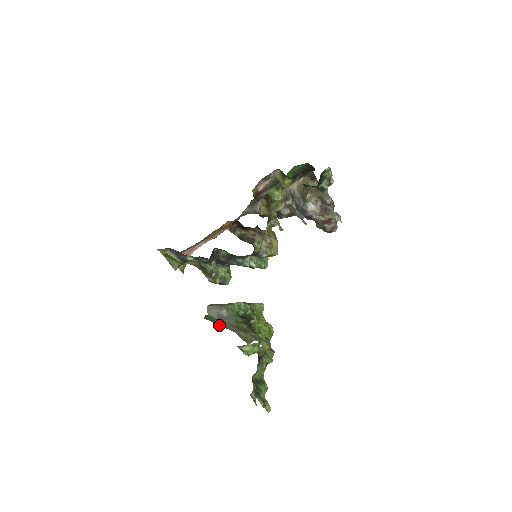
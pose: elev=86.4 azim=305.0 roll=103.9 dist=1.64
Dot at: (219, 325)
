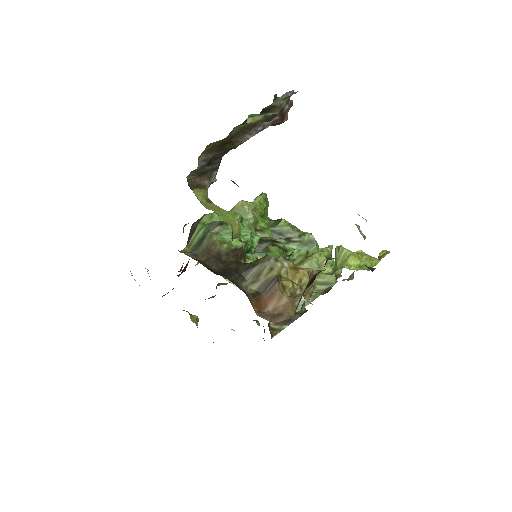
Dot at: occluded
